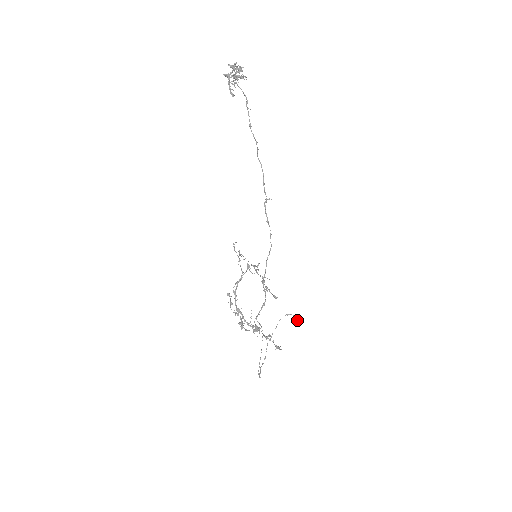
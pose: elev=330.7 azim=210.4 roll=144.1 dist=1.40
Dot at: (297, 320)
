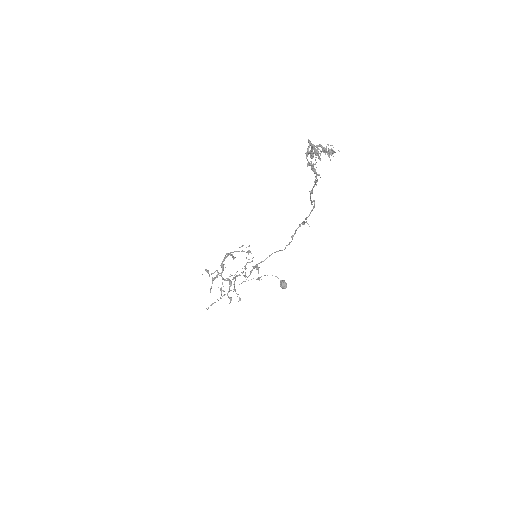
Dot at: (280, 285)
